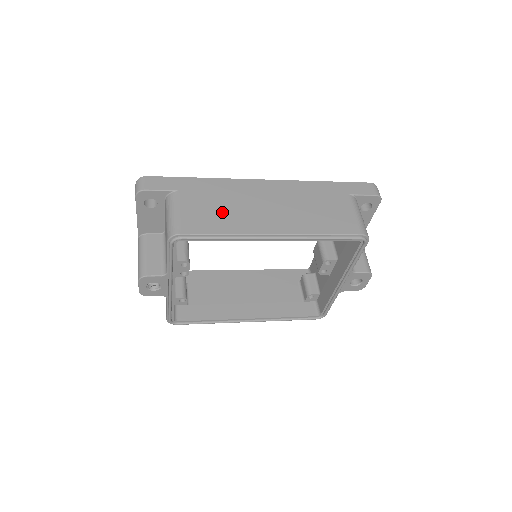
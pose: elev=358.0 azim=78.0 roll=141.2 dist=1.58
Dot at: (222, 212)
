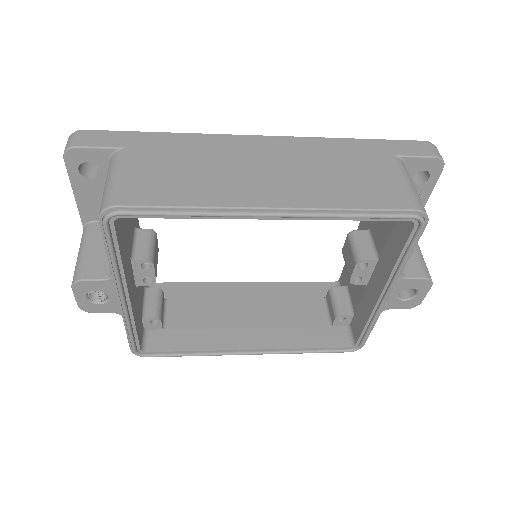
Dot at: (190, 176)
